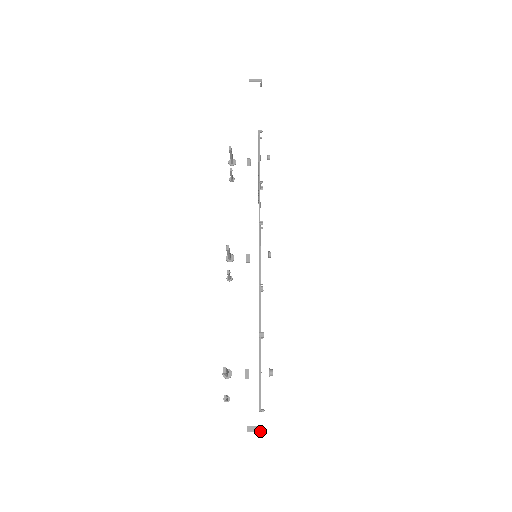
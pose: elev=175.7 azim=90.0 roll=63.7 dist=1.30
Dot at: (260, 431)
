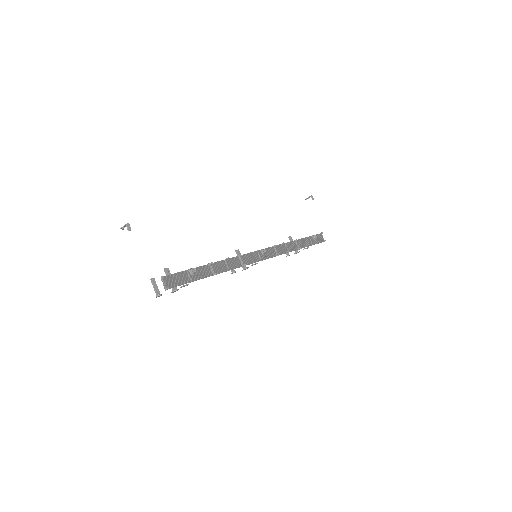
Dot at: (125, 225)
